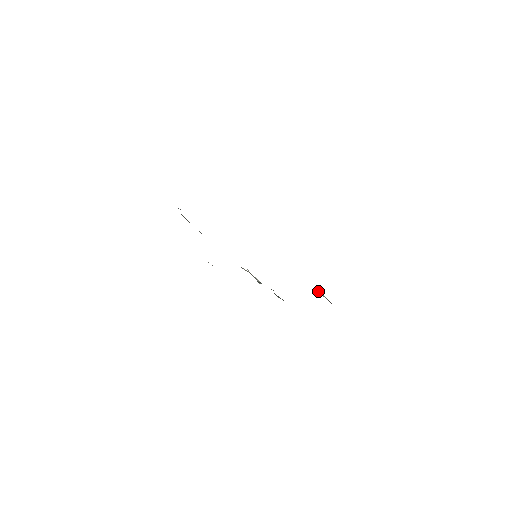
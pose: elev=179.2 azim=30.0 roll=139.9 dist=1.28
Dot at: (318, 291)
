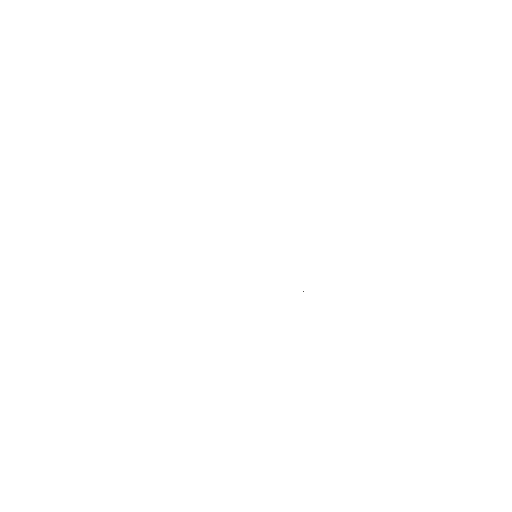
Dot at: occluded
